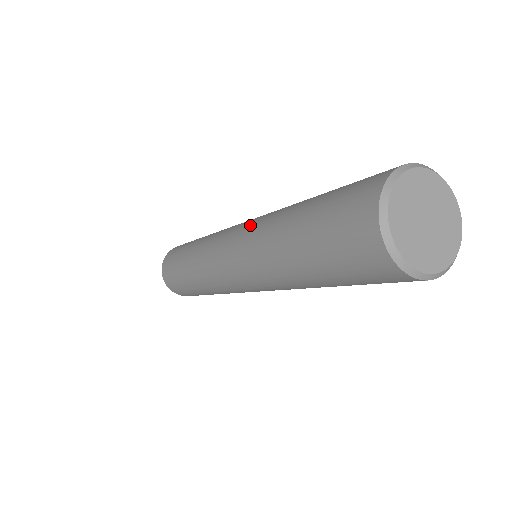
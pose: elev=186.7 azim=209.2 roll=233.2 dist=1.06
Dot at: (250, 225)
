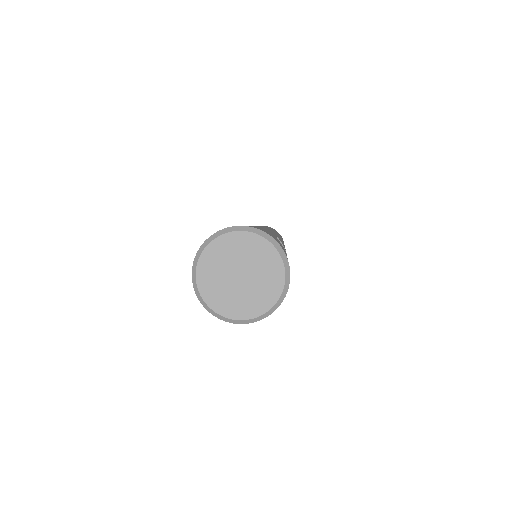
Dot at: occluded
